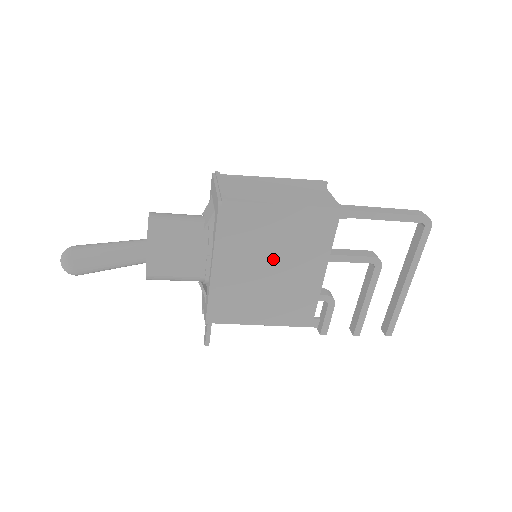
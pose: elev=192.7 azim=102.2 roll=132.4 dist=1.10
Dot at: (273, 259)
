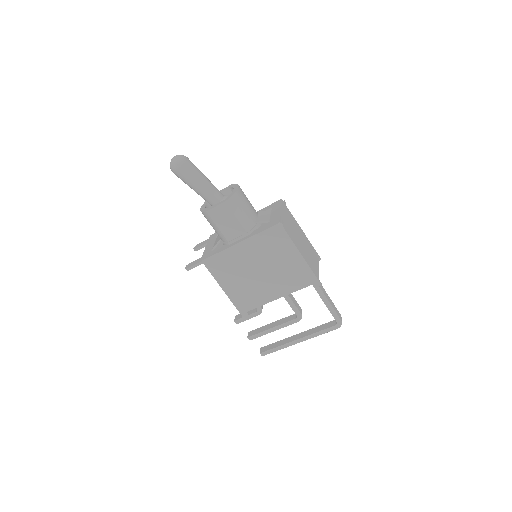
Dot at: (266, 268)
